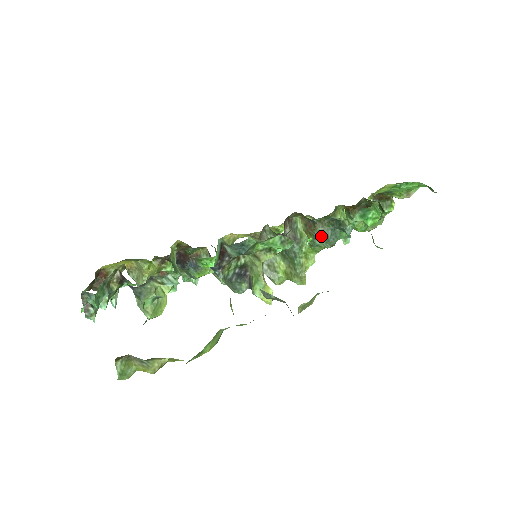
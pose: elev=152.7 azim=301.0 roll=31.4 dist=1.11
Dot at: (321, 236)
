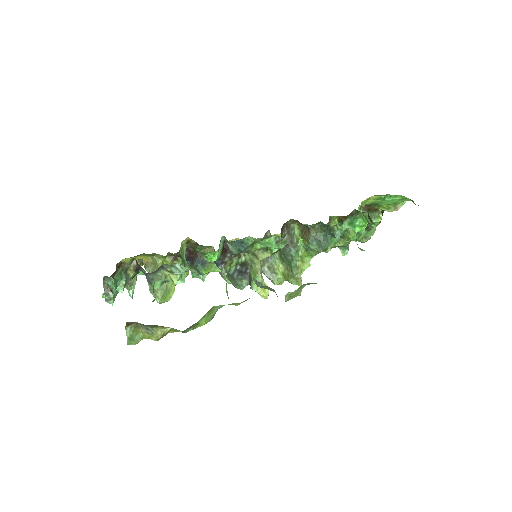
Dot at: (315, 241)
